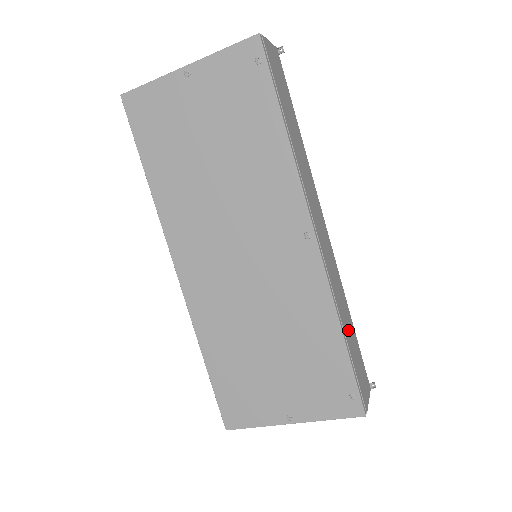
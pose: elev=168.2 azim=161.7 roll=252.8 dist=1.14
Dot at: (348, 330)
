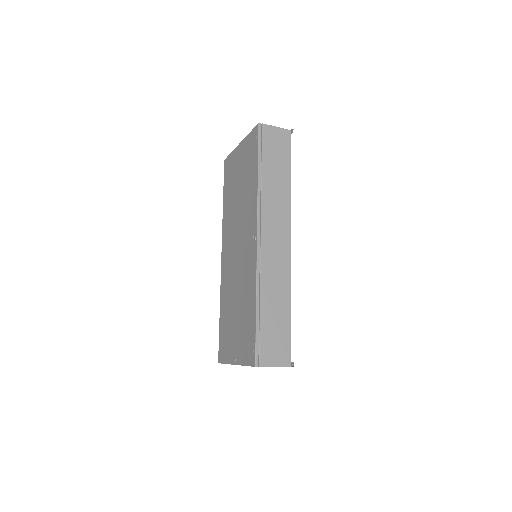
Dot at: (272, 310)
